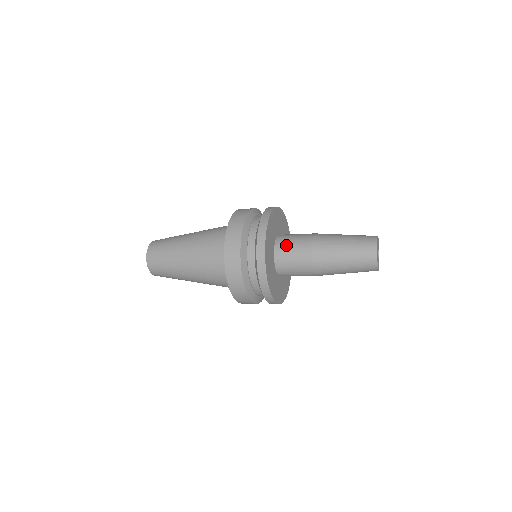
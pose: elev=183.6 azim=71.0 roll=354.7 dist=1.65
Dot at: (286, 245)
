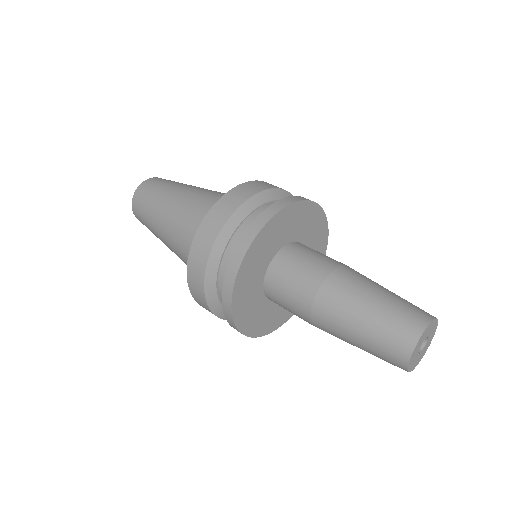
Dot at: (278, 288)
